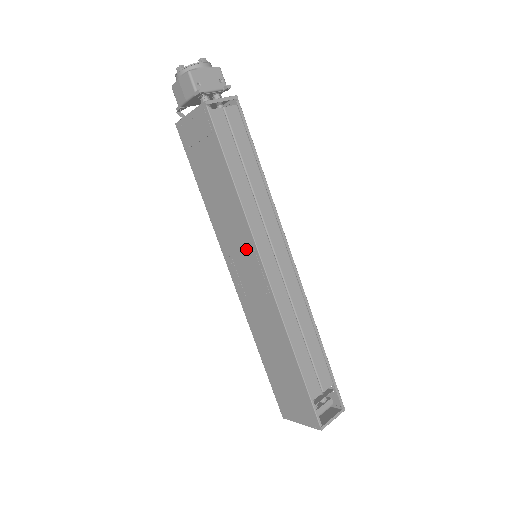
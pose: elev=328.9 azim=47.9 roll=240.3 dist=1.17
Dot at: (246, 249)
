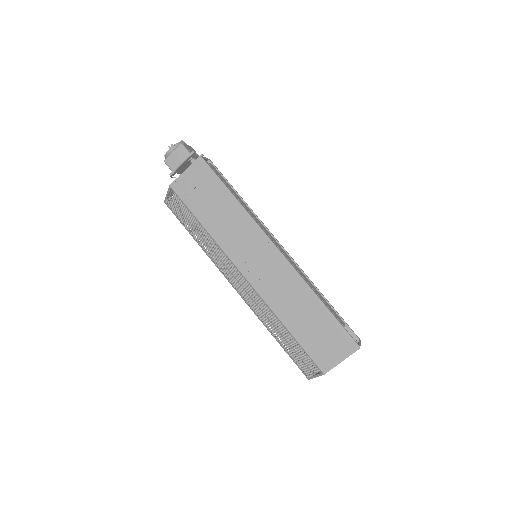
Dot at: (256, 241)
